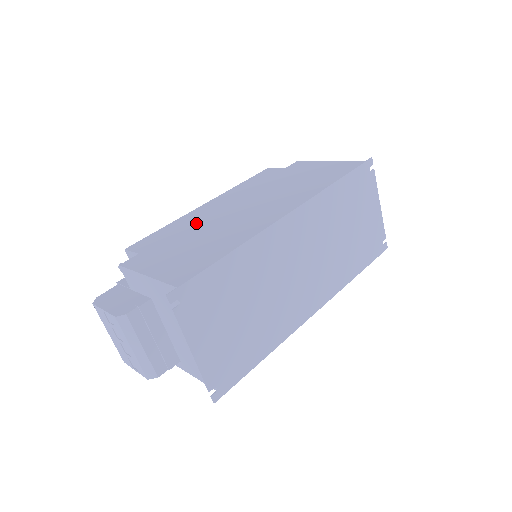
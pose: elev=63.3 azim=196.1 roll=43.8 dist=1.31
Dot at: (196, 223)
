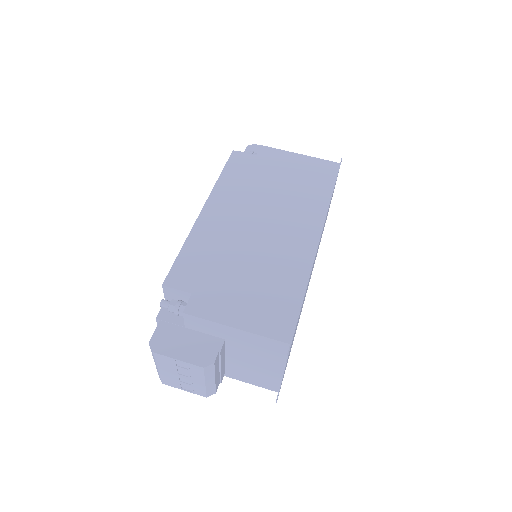
Dot at: (223, 244)
